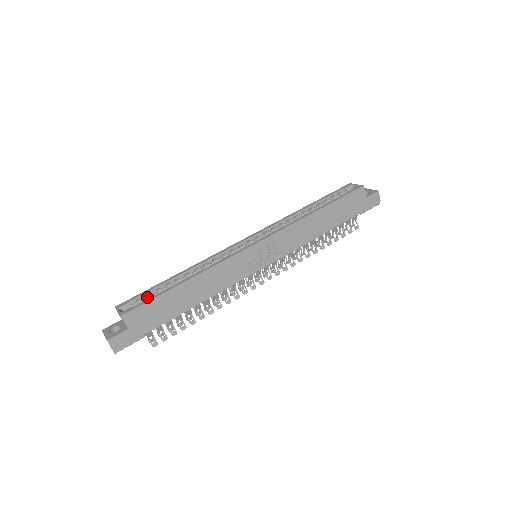
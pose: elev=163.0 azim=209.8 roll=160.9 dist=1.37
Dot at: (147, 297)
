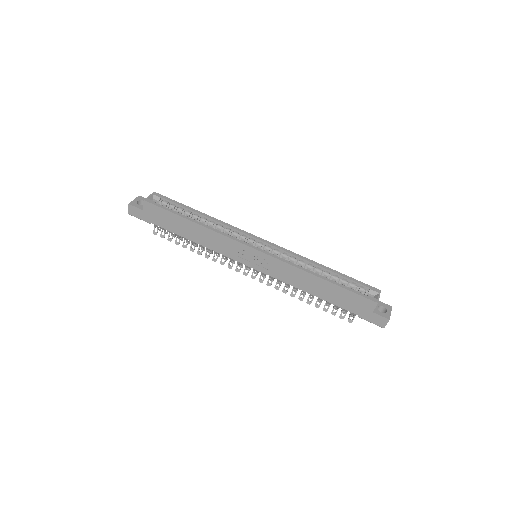
Dot at: (171, 206)
